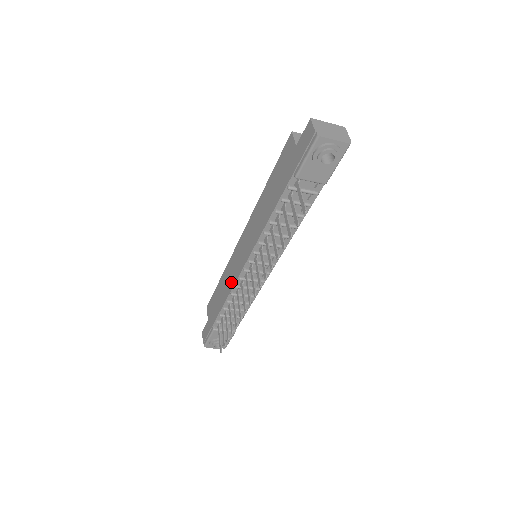
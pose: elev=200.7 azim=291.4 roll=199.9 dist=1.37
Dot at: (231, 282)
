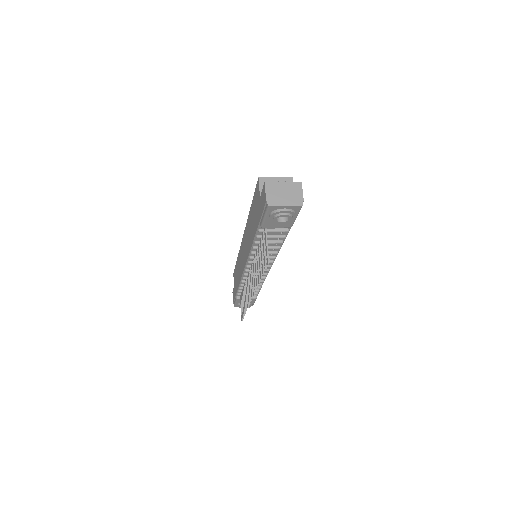
Dot at: (240, 272)
